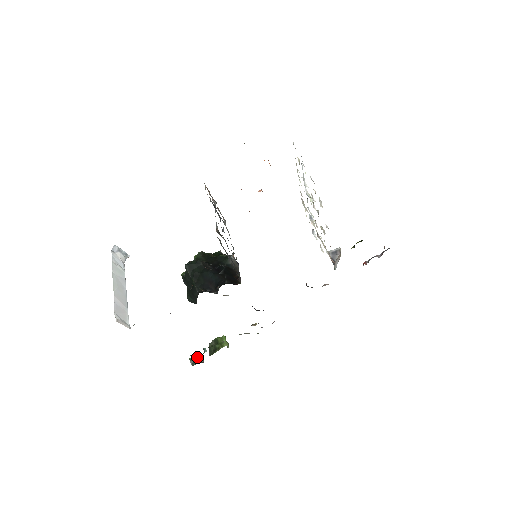
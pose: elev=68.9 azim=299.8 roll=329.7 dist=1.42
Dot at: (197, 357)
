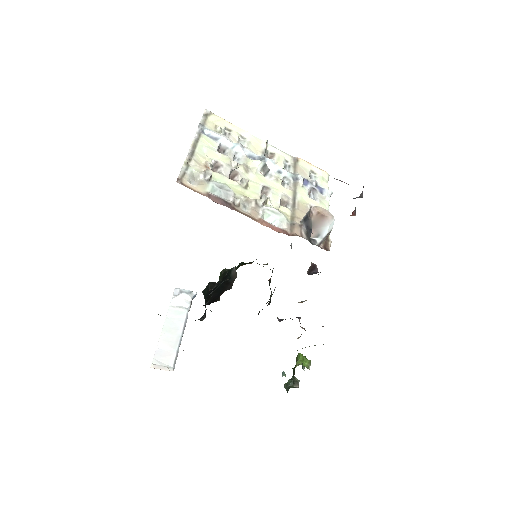
Dot at: (292, 381)
